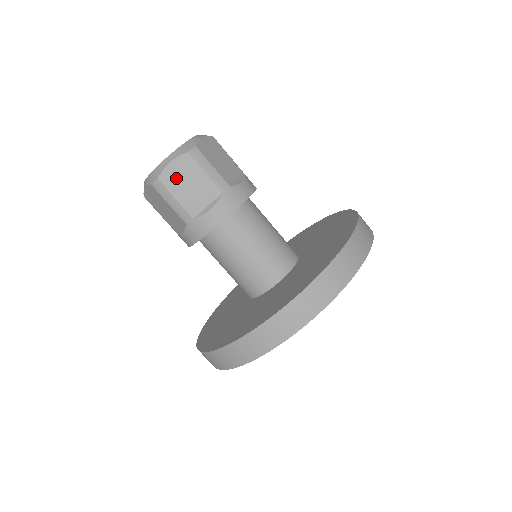
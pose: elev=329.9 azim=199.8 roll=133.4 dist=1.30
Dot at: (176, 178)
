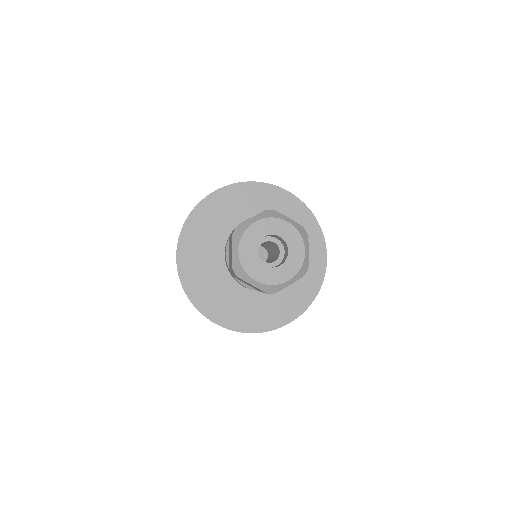
Dot at: occluded
